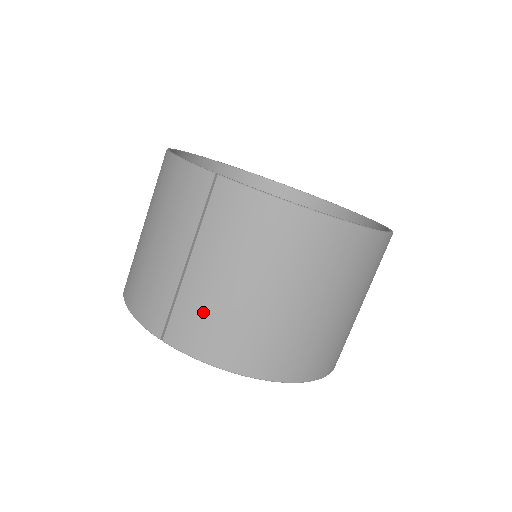
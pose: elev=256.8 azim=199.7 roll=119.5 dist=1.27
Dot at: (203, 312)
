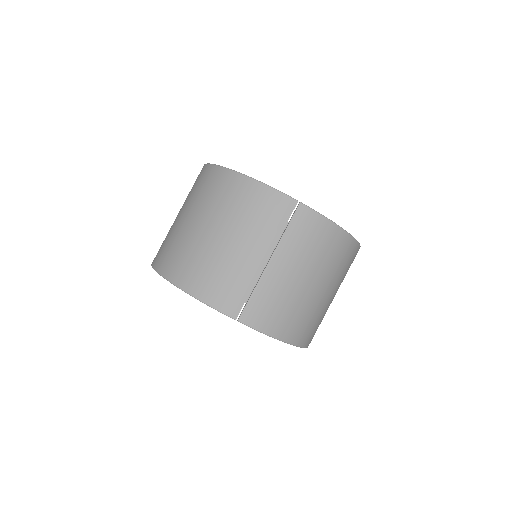
Dot at: (275, 299)
